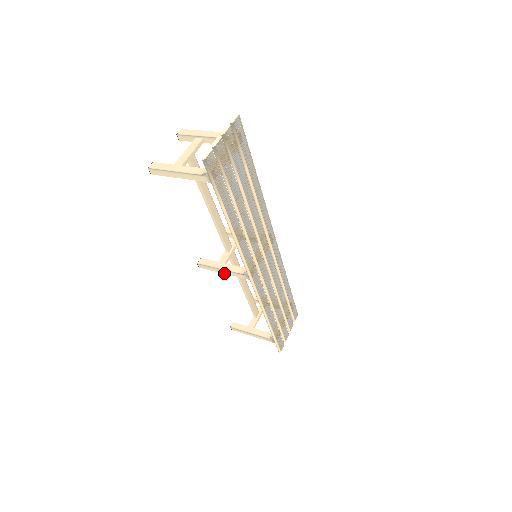
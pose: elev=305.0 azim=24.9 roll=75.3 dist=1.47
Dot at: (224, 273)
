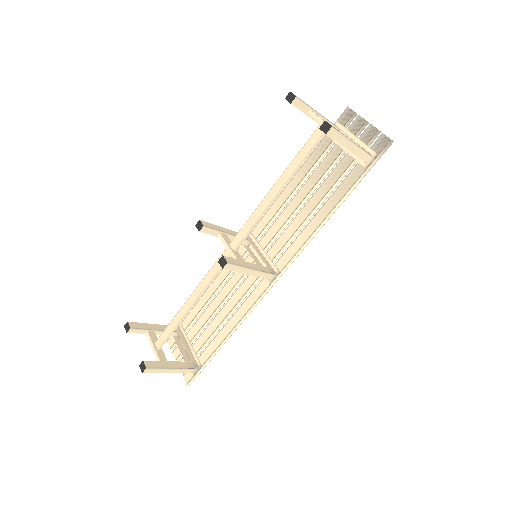
Dot at: (250, 274)
